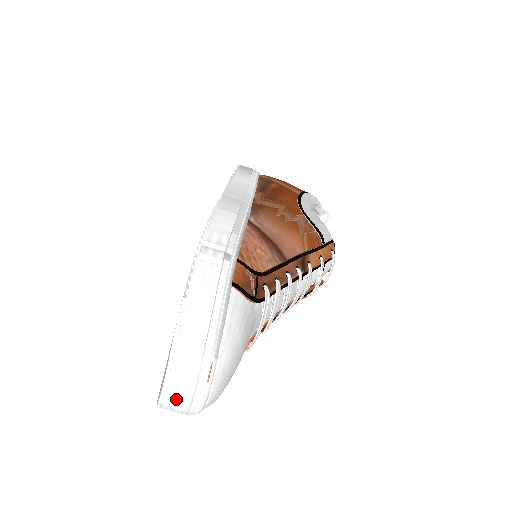
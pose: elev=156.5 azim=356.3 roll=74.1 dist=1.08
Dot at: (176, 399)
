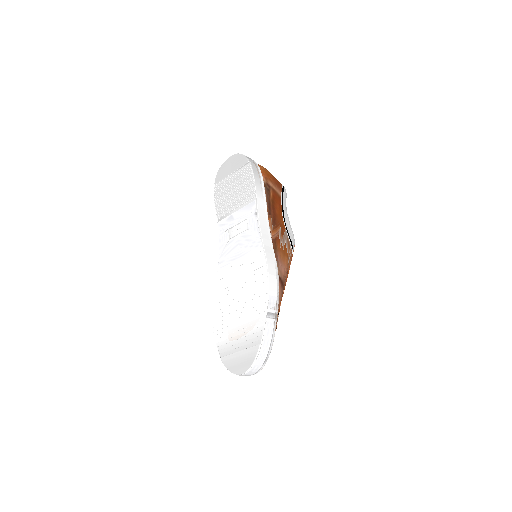
Dot at: (243, 375)
